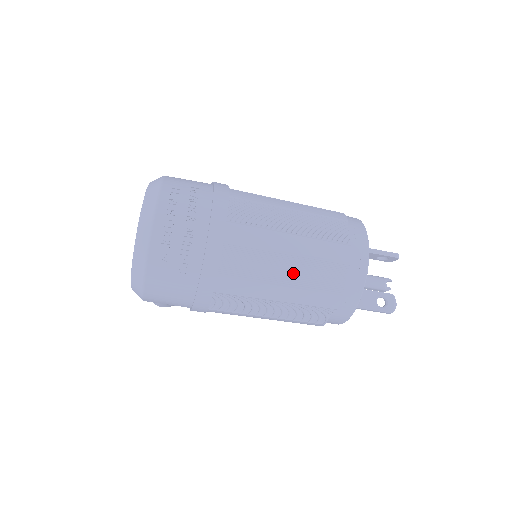
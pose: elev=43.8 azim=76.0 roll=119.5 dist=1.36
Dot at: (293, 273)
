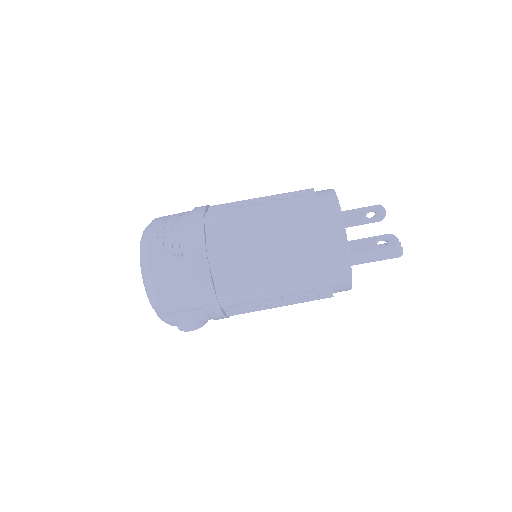
Dot at: (272, 228)
